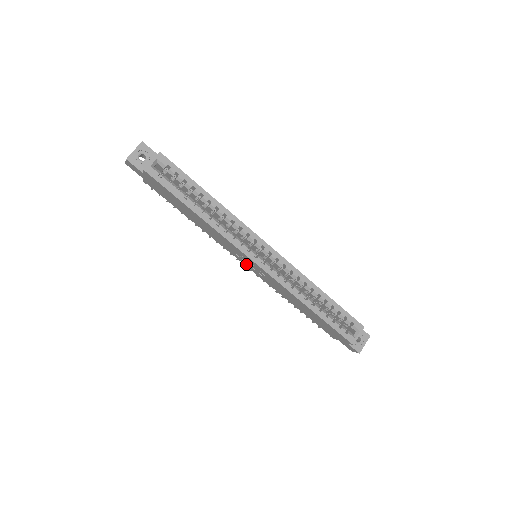
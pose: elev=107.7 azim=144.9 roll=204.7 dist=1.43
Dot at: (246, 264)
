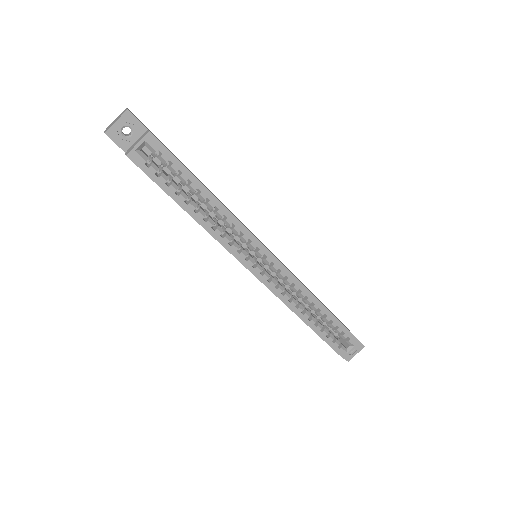
Dot at: occluded
